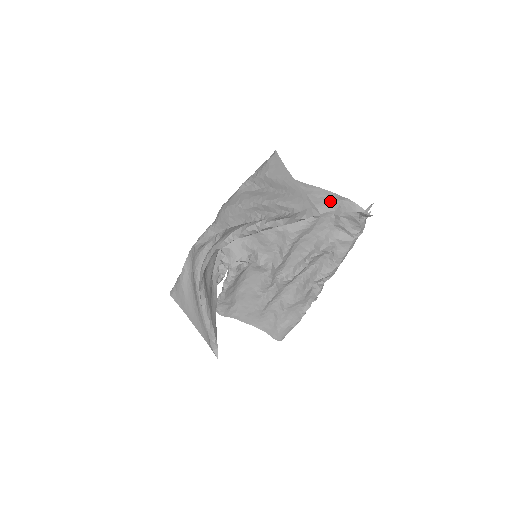
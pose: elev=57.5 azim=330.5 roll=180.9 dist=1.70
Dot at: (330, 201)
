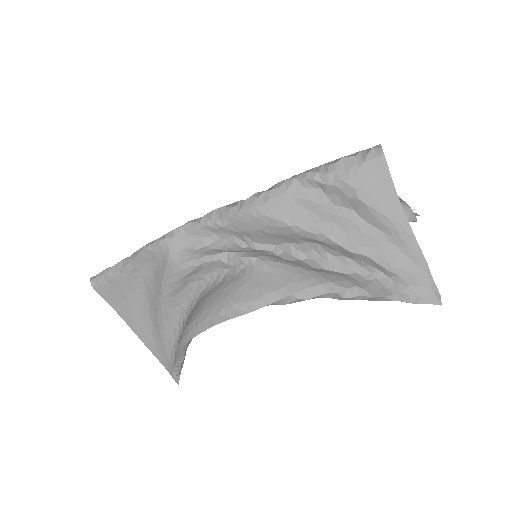
Dot at: occluded
